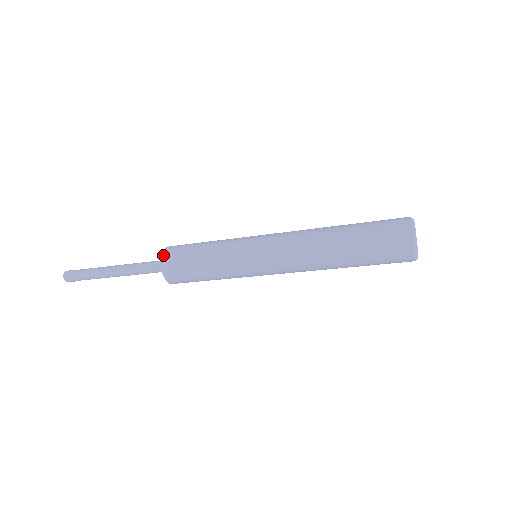
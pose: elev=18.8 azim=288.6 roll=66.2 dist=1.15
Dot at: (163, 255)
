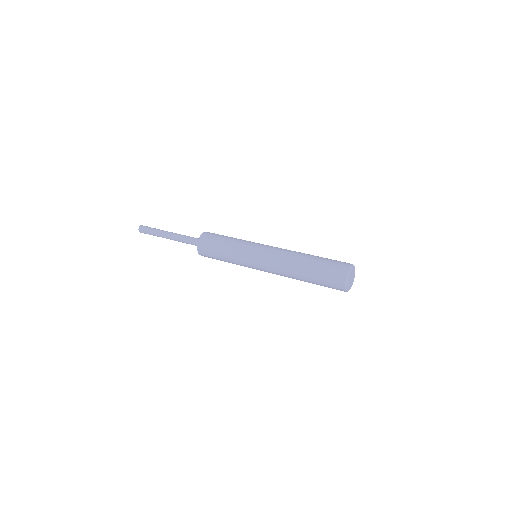
Dot at: (199, 241)
